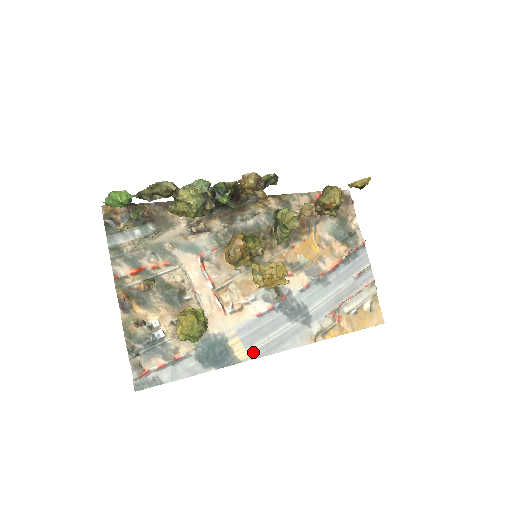
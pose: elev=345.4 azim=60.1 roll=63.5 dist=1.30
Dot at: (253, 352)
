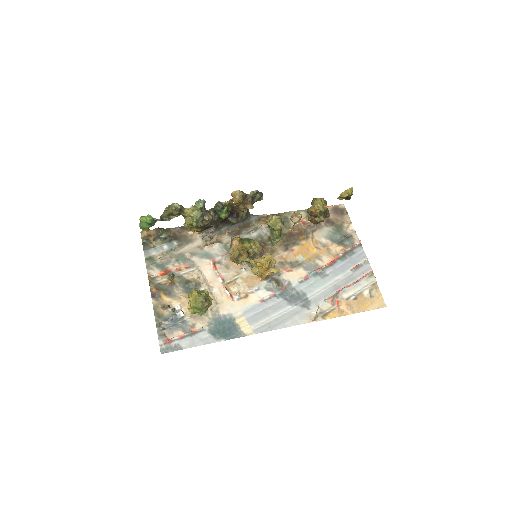
Dot at: (257, 328)
